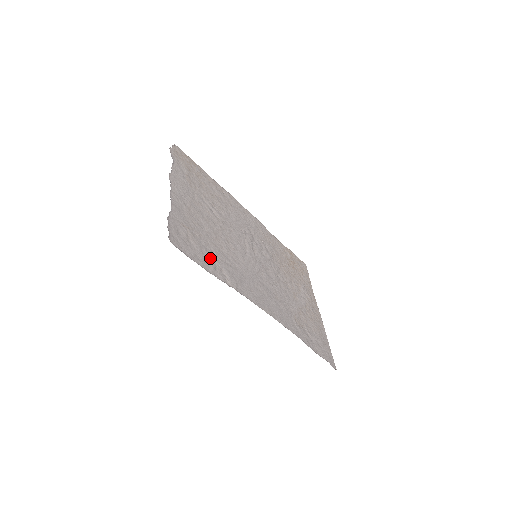
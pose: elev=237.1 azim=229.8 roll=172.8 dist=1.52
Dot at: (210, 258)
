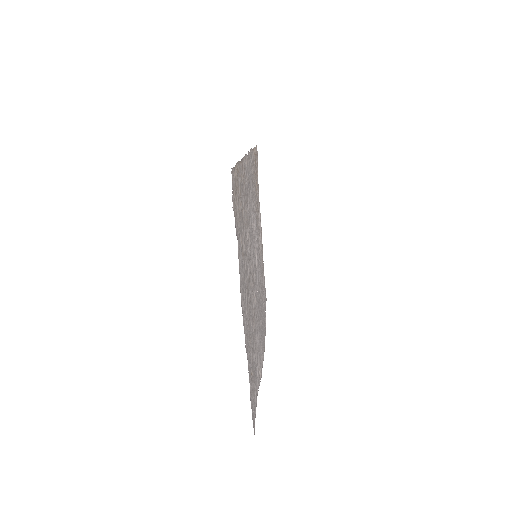
Dot at: (255, 369)
